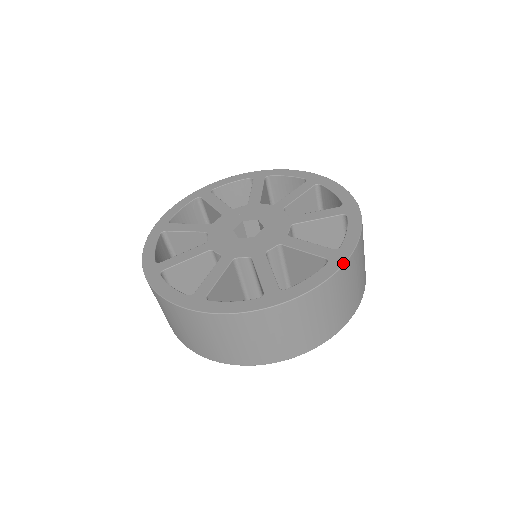
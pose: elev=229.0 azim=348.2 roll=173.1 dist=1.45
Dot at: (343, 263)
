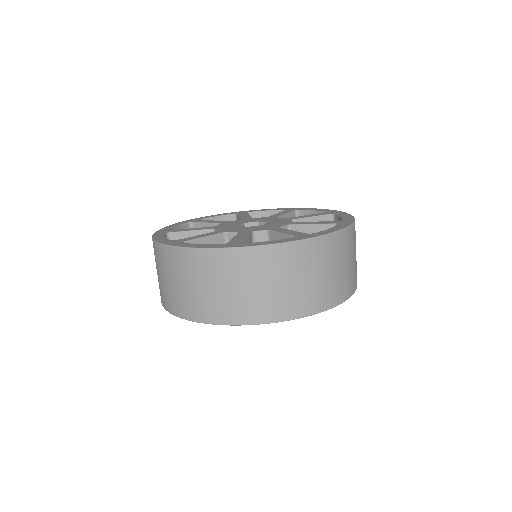
Dot at: (352, 223)
